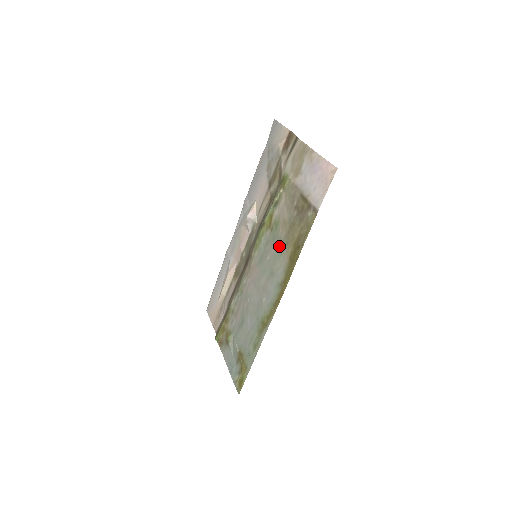
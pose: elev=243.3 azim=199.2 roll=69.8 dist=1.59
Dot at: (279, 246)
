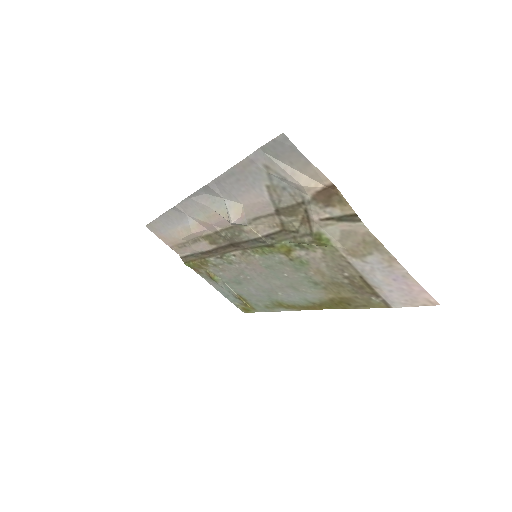
Dot at: (309, 281)
